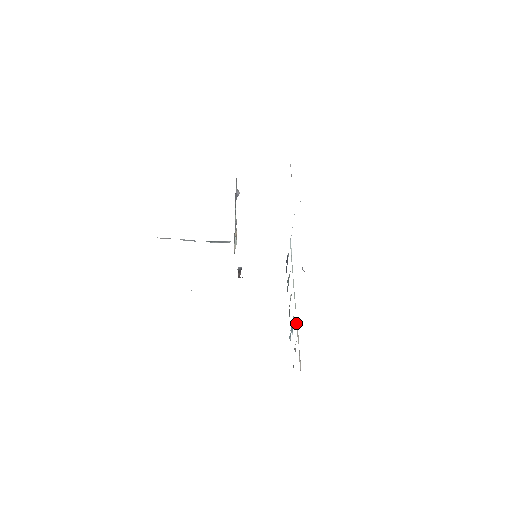
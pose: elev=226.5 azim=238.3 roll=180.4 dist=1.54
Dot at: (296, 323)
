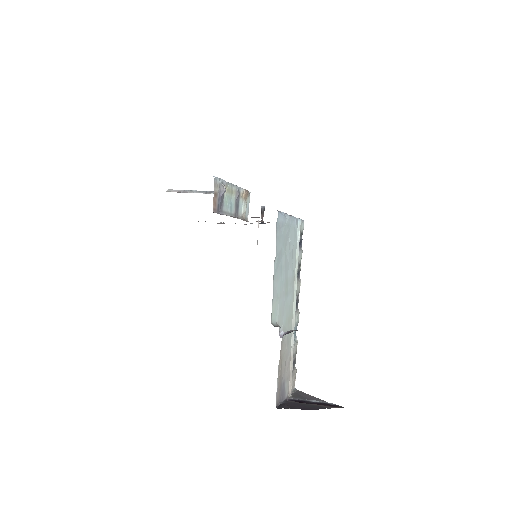
Dot at: (291, 344)
